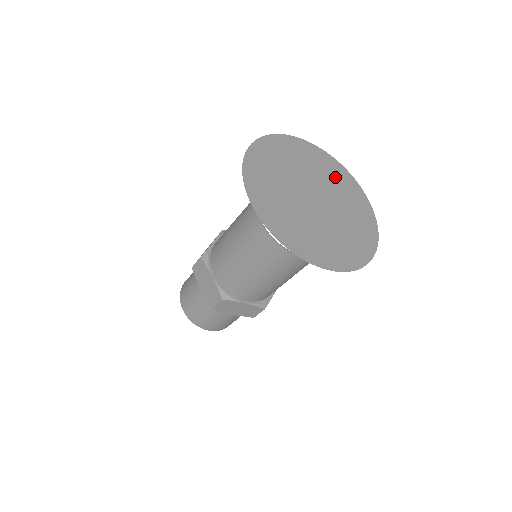
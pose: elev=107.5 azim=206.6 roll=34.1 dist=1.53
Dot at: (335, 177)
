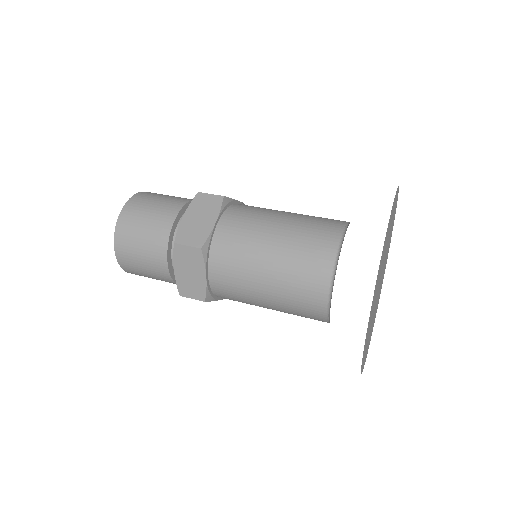
Dot at: occluded
